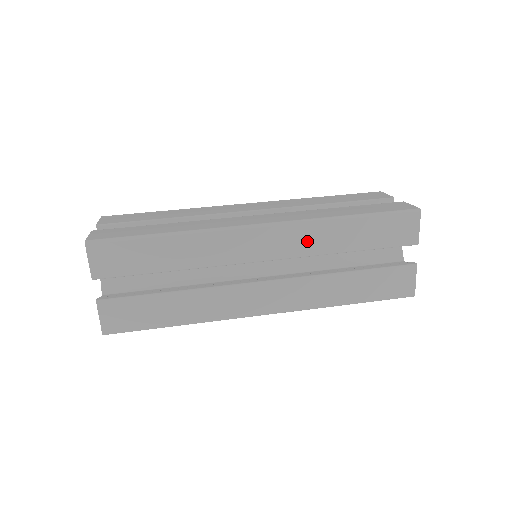
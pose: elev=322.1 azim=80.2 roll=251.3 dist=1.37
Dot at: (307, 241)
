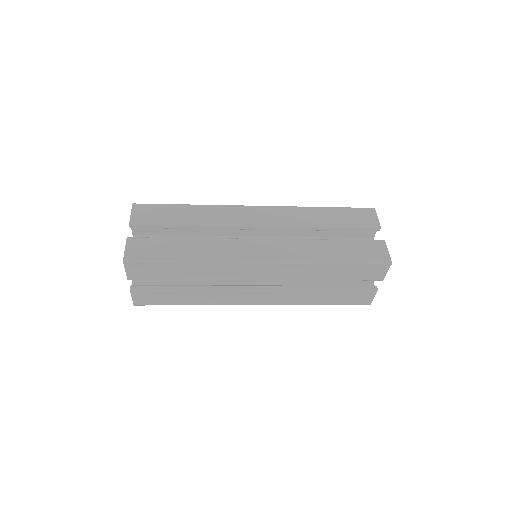
Dot at: (291, 217)
